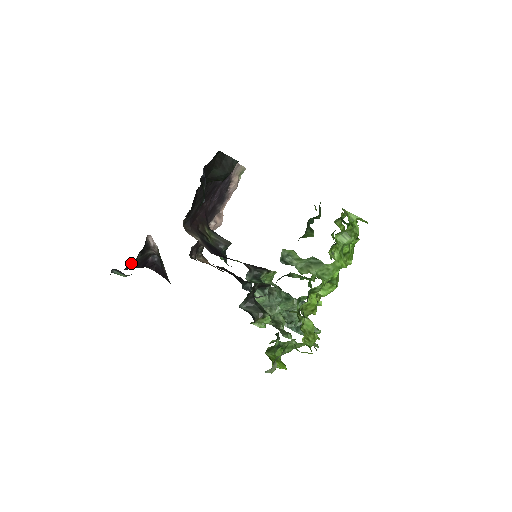
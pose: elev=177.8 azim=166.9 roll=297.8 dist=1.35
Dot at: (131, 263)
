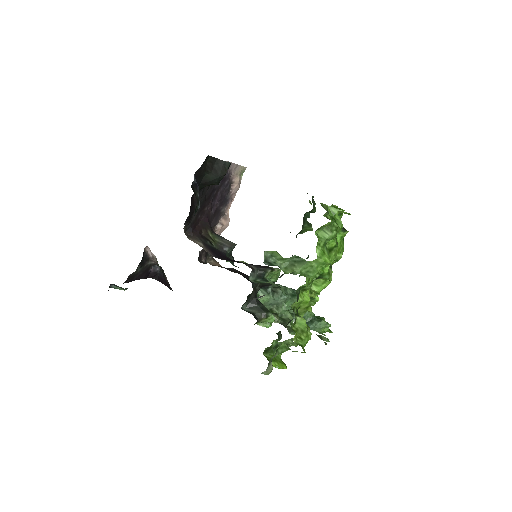
Dot at: (131, 276)
